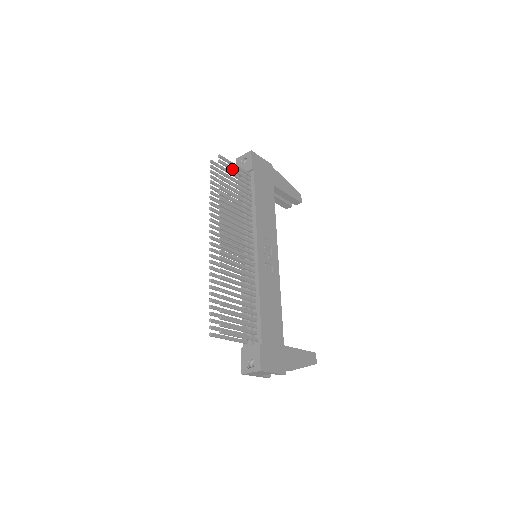
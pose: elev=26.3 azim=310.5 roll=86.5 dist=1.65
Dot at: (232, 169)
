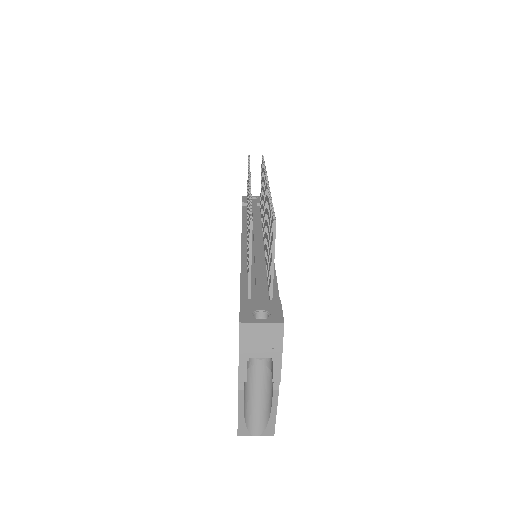
Dot at: occluded
